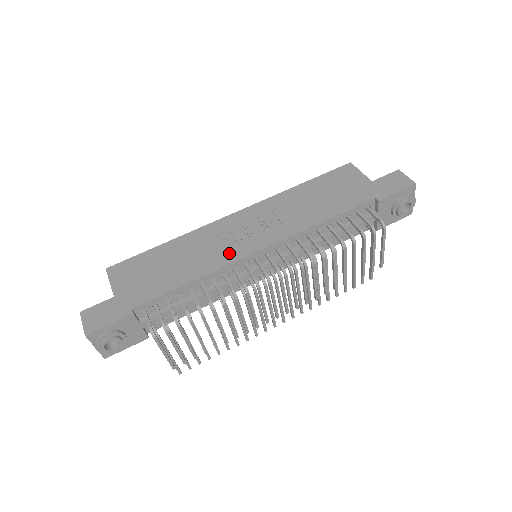
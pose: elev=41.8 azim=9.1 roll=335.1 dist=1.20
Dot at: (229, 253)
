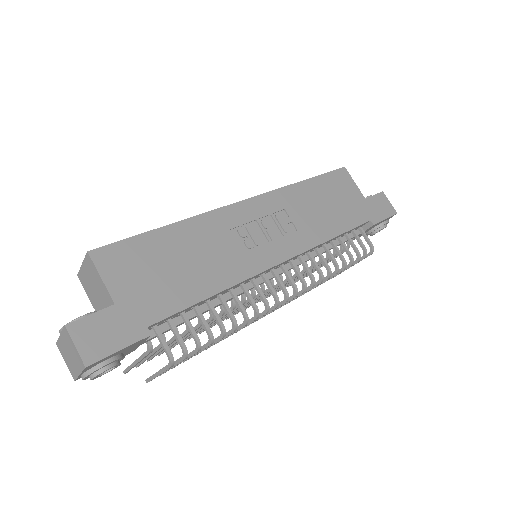
Dot at: (252, 260)
